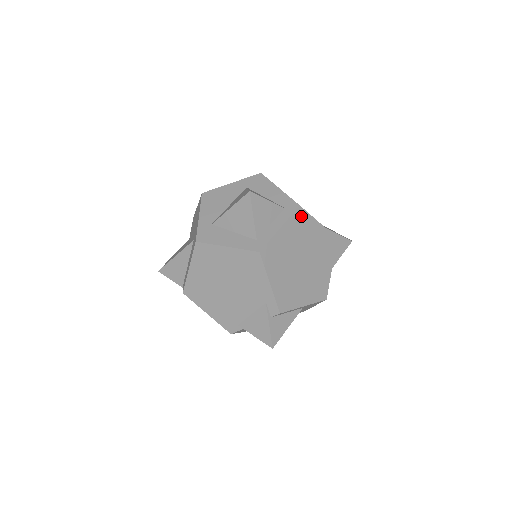
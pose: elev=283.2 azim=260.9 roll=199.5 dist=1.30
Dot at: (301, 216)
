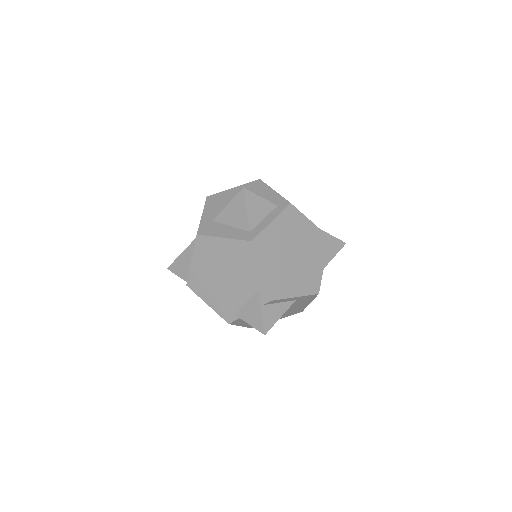
Dot at: (292, 213)
